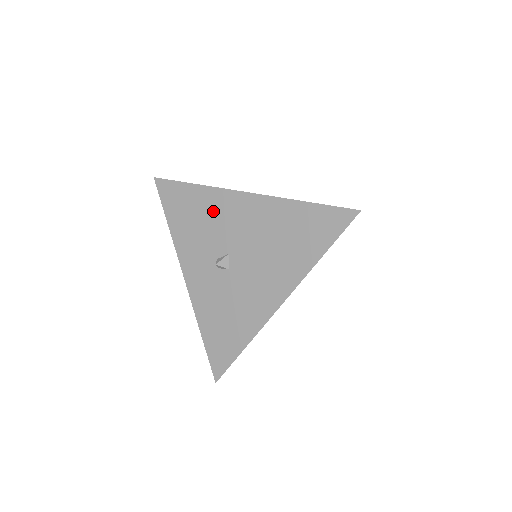
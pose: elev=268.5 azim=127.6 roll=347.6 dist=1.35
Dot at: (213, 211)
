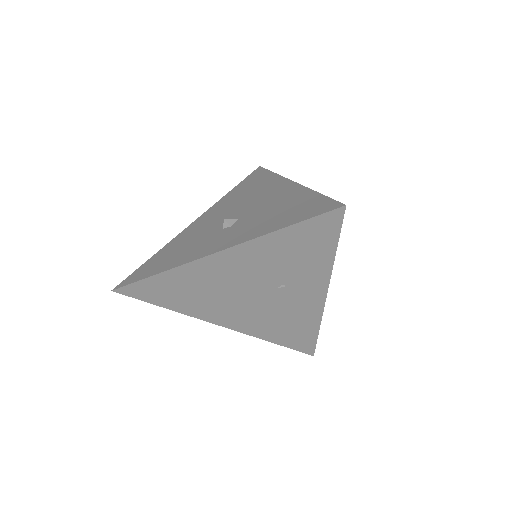
Dot at: (185, 239)
